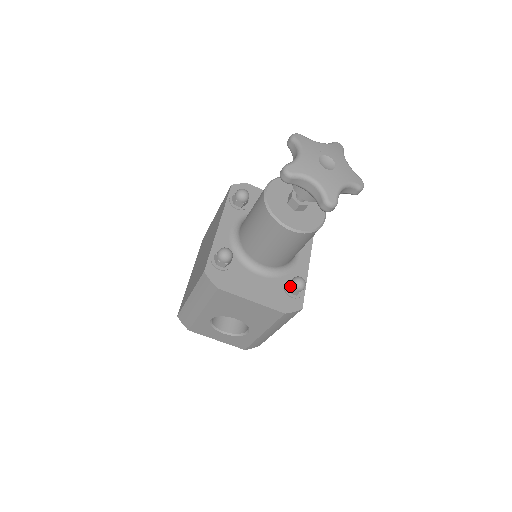
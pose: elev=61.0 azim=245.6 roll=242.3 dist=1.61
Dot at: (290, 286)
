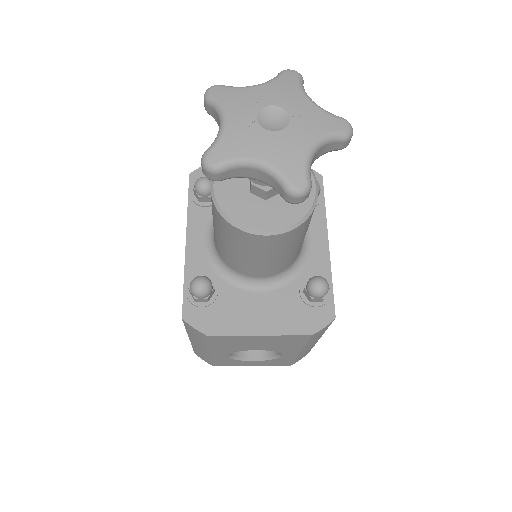
Dot at: (307, 294)
